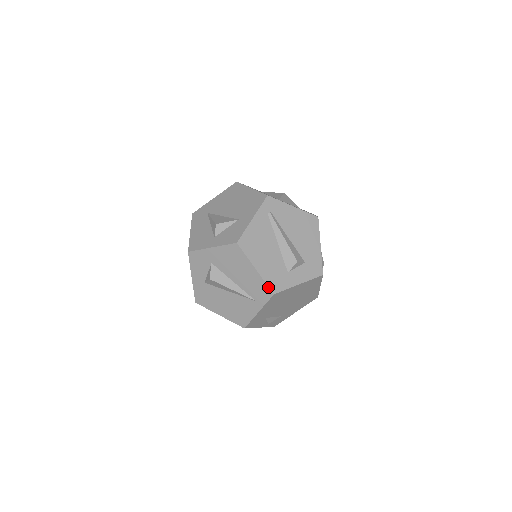
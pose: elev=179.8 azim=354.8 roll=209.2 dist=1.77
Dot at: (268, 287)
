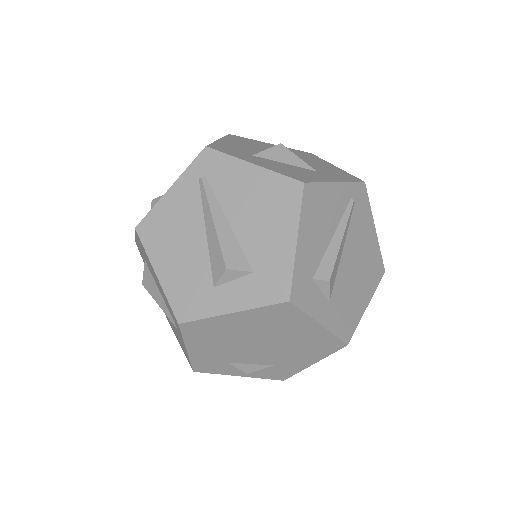
Dot at: (171, 309)
